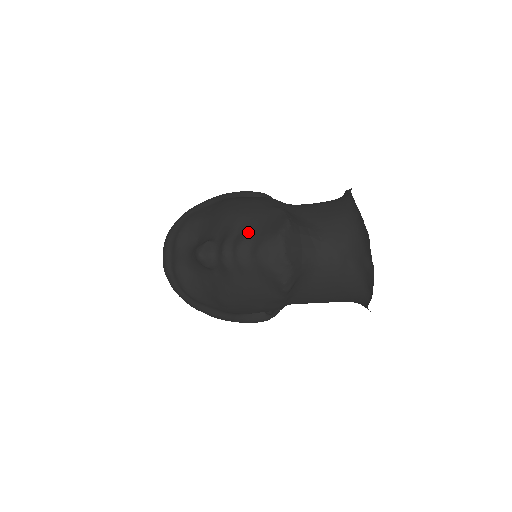
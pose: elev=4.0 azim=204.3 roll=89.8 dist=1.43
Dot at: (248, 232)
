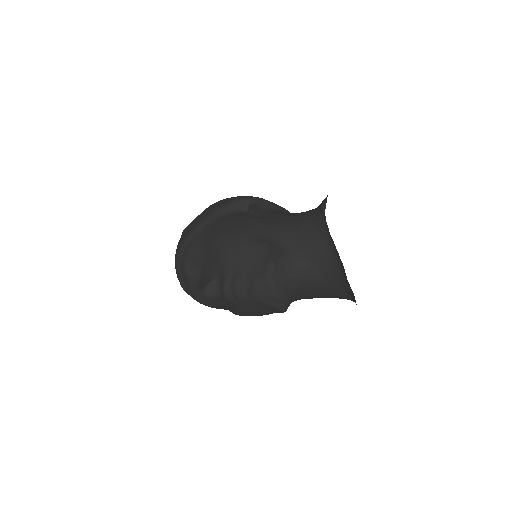
Dot at: (240, 275)
